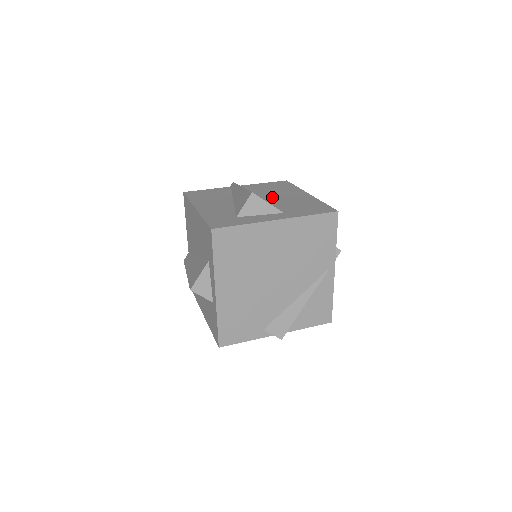
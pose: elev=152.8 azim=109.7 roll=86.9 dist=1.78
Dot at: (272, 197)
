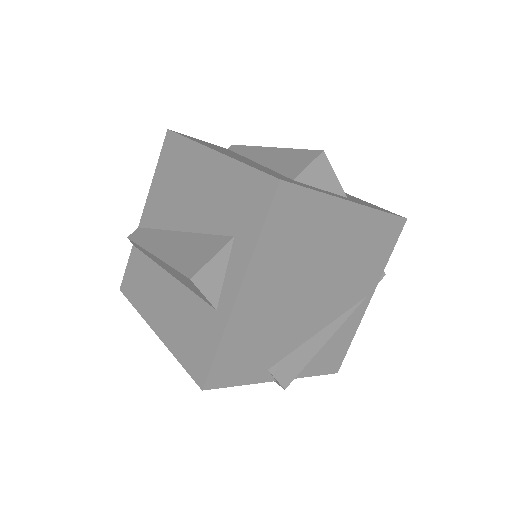
Dot at: occluded
